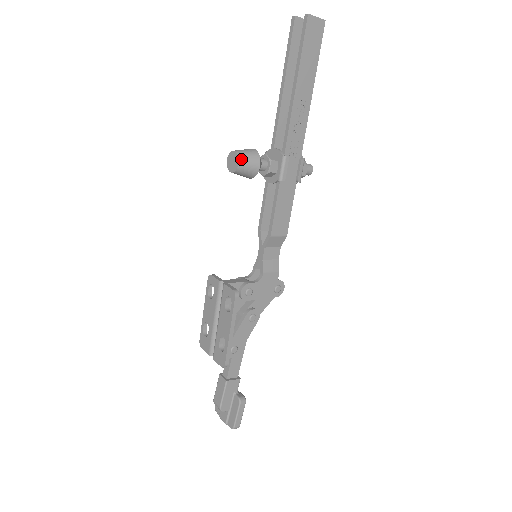
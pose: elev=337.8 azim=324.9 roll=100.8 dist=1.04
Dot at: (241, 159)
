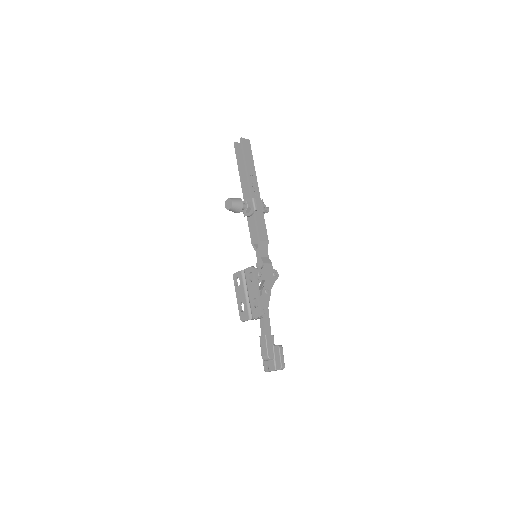
Dot at: (233, 200)
